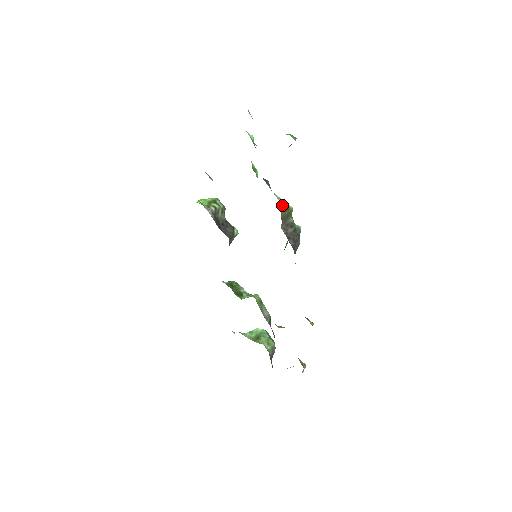
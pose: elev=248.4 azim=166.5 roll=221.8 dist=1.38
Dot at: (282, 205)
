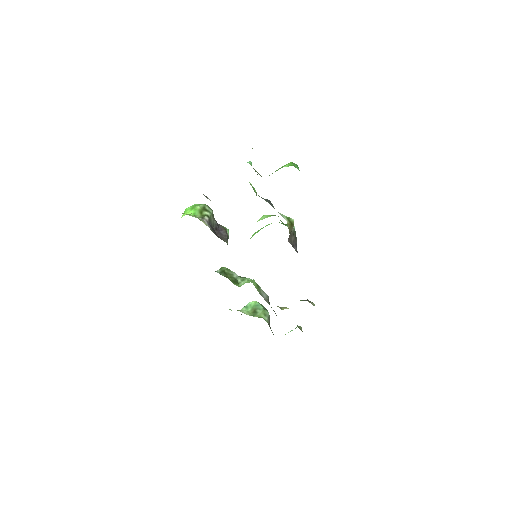
Dot at: (288, 223)
